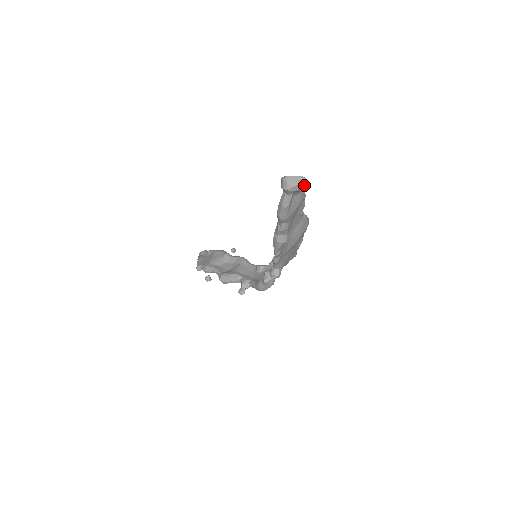
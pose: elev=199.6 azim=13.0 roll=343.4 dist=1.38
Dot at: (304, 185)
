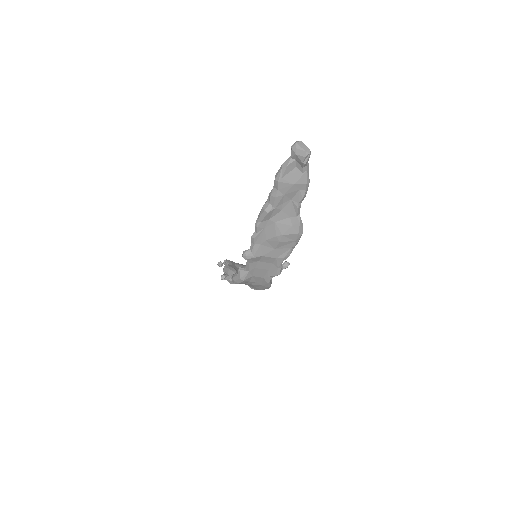
Dot at: (305, 155)
